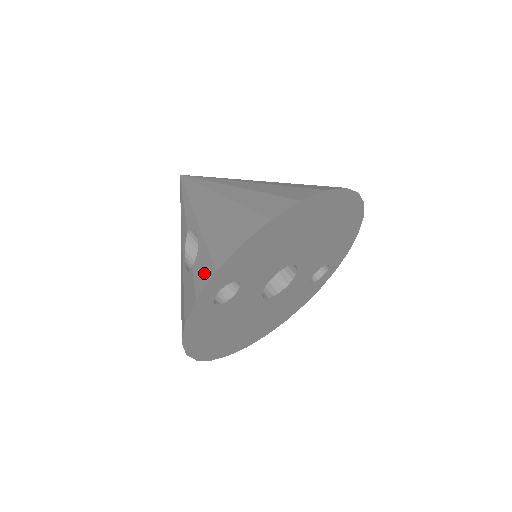
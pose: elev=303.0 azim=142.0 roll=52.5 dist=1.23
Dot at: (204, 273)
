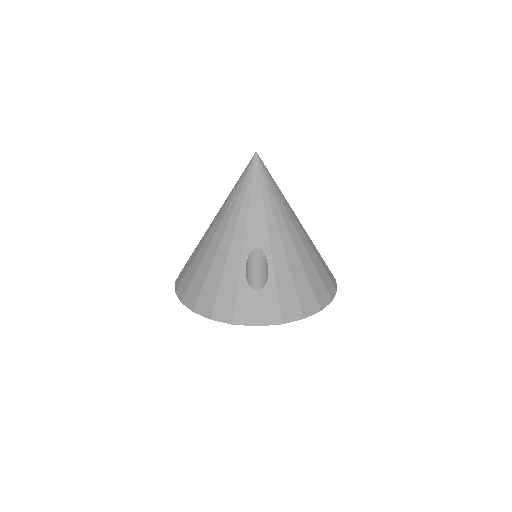
Dot at: (270, 313)
